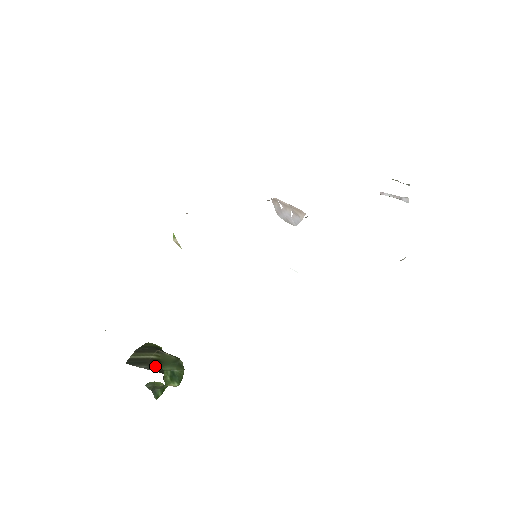
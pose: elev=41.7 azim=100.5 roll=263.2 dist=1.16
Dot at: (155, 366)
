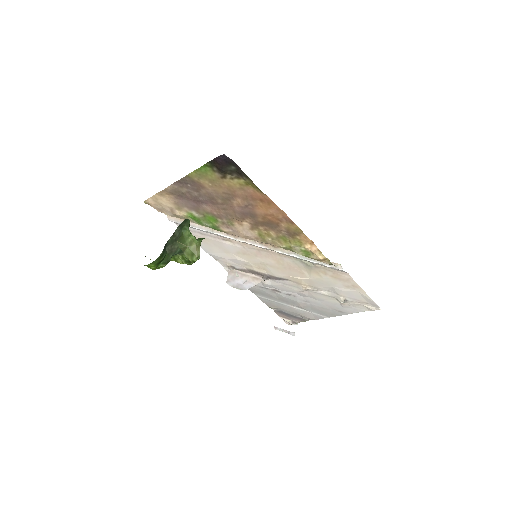
Dot at: occluded
